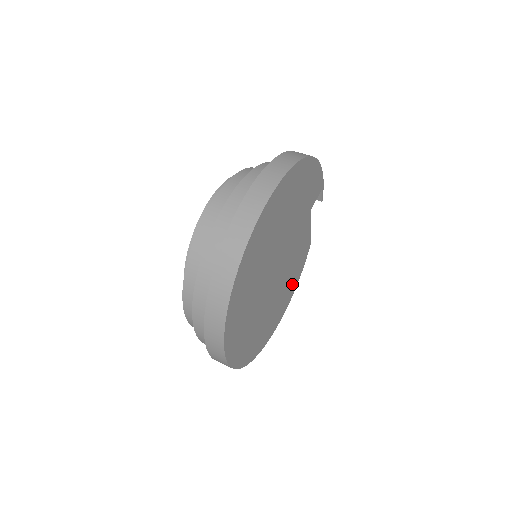
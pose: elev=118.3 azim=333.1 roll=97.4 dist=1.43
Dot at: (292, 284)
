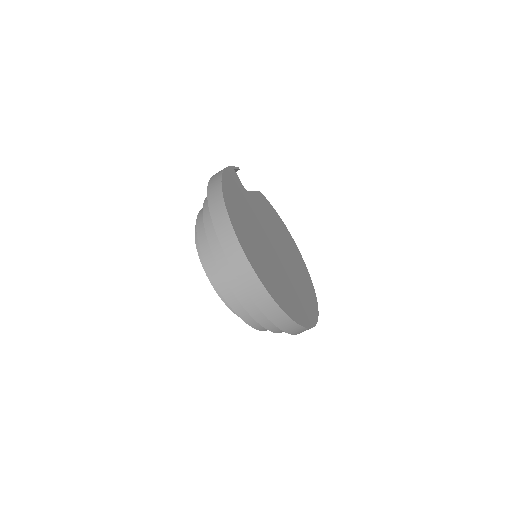
Dot at: (281, 226)
